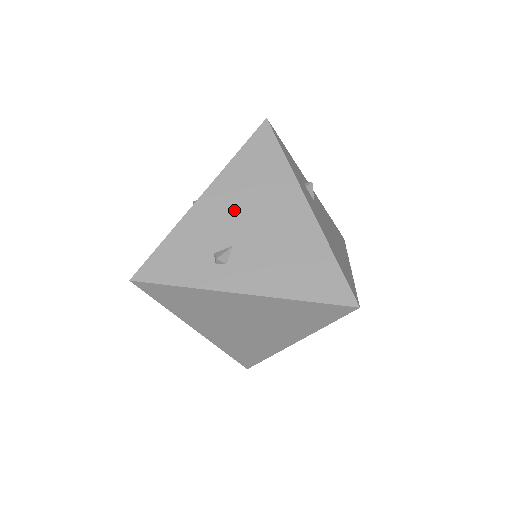
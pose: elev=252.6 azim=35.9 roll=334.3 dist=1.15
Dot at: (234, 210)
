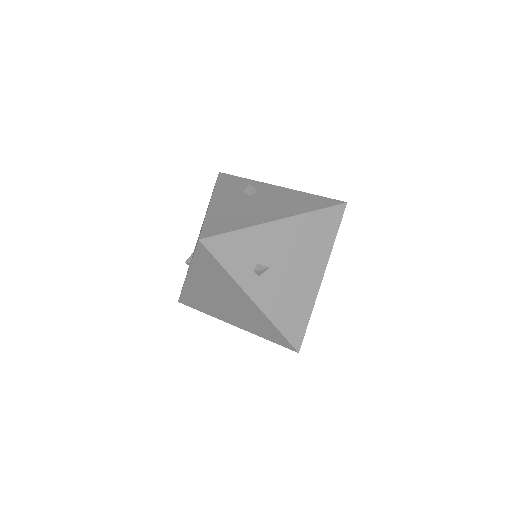
Dot at: (288, 246)
